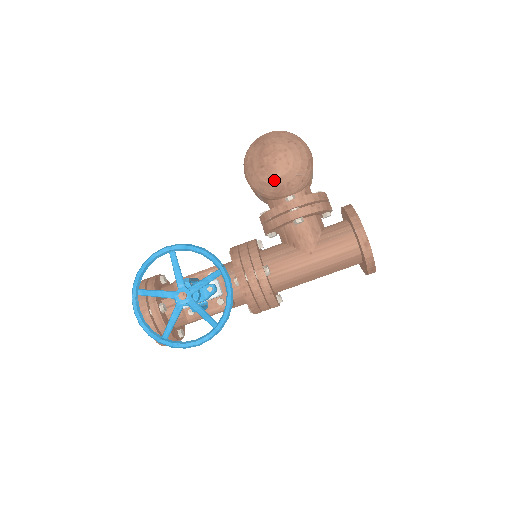
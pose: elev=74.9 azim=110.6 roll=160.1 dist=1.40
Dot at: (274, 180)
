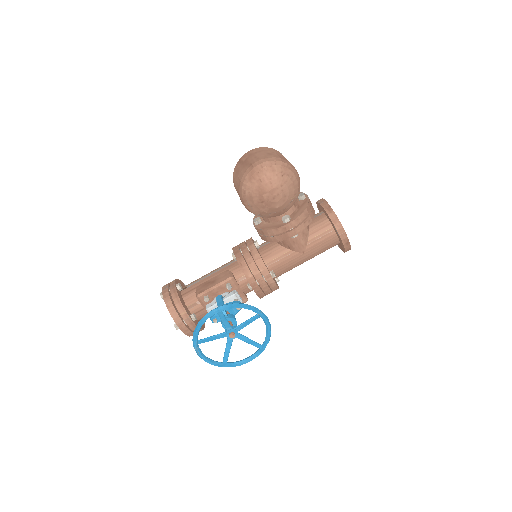
Dot at: (273, 210)
